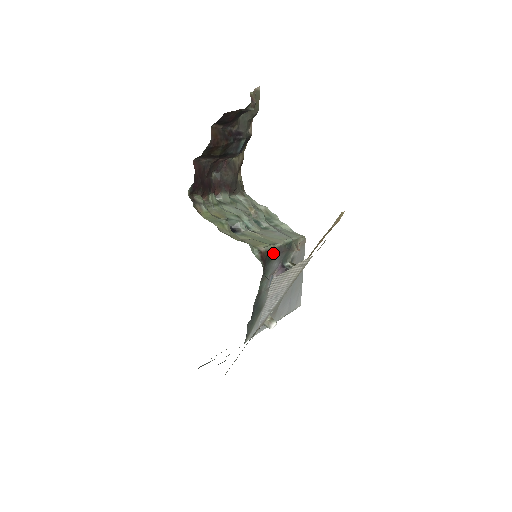
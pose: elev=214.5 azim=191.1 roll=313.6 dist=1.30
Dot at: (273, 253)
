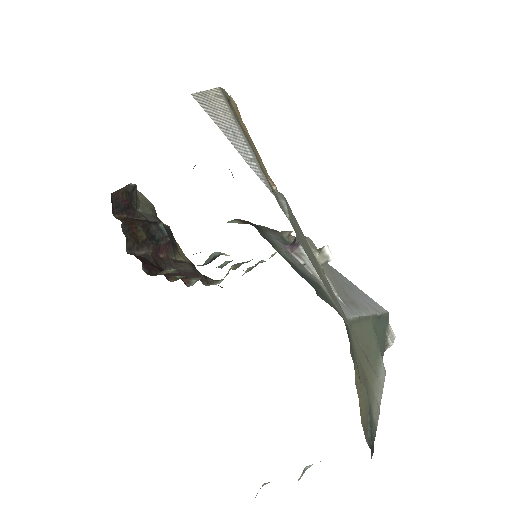
Dot at: (257, 226)
